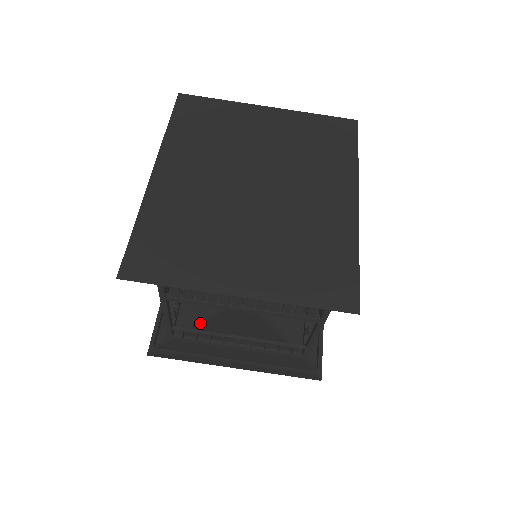
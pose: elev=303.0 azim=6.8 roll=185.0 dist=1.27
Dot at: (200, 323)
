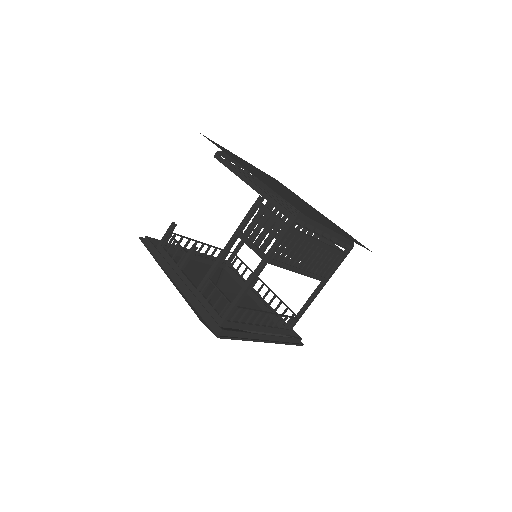
Dot at: occluded
